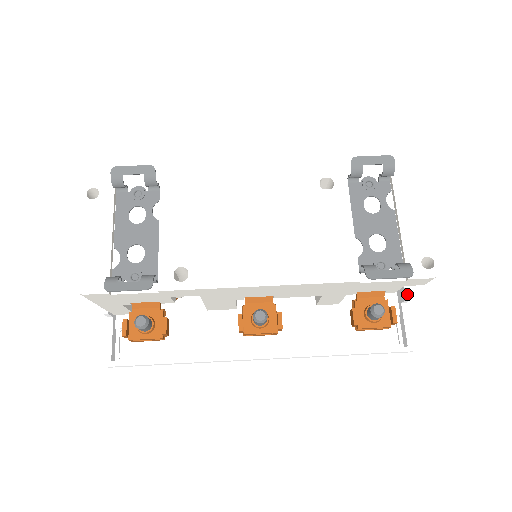
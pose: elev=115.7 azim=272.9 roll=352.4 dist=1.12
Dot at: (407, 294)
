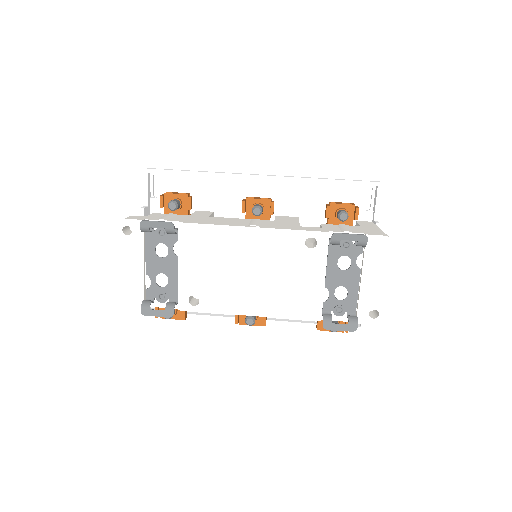
Dot at: occluded
